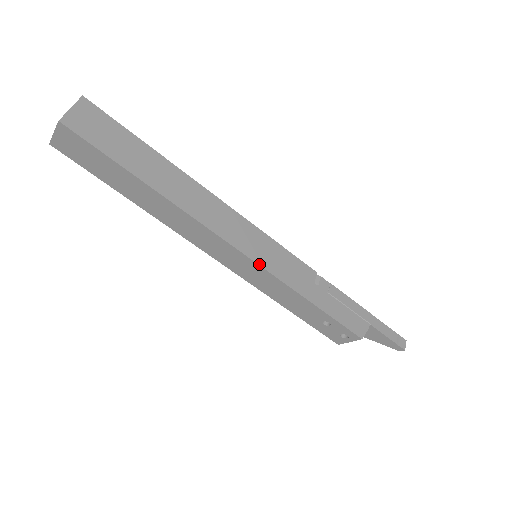
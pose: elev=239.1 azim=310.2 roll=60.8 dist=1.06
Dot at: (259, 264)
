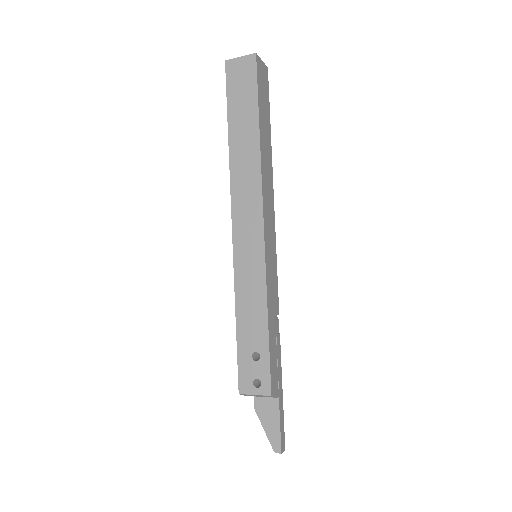
Dot at: (265, 253)
